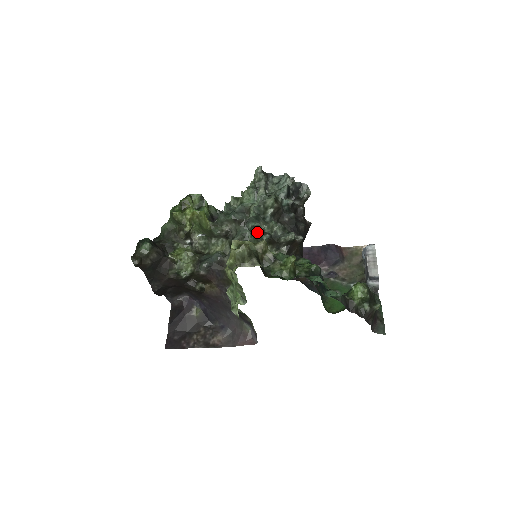
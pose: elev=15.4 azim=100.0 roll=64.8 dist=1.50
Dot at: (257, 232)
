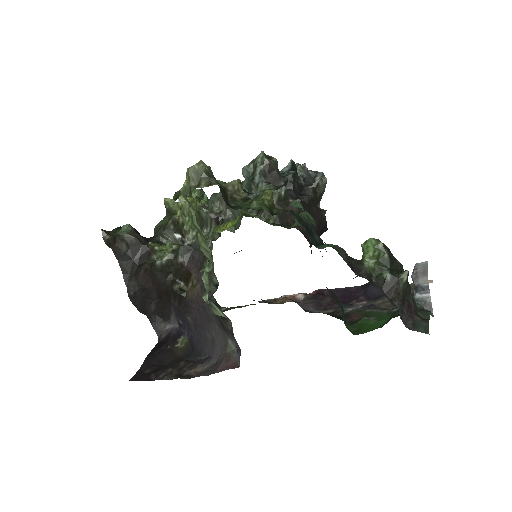
Dot at: occluded
